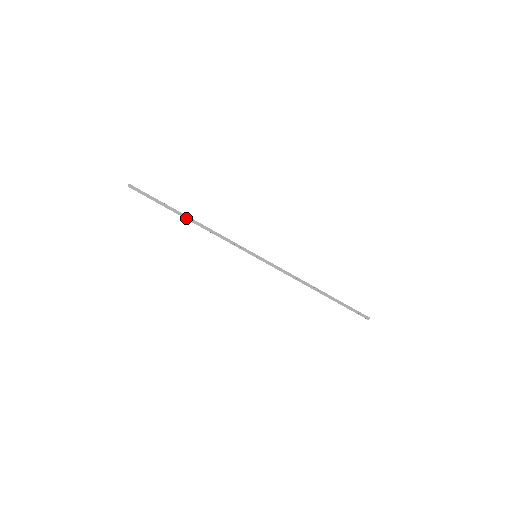
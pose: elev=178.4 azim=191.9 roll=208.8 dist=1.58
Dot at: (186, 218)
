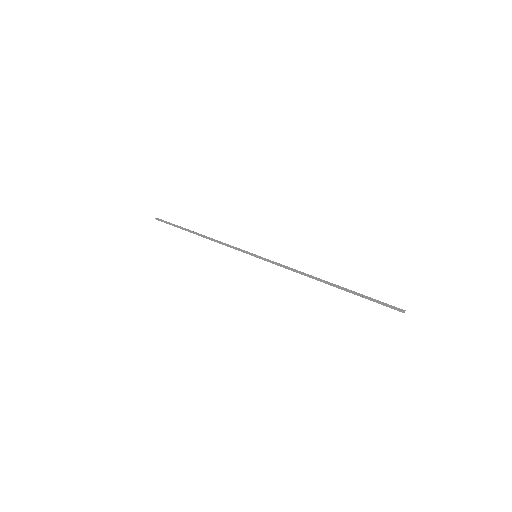
Dot at: occluded
